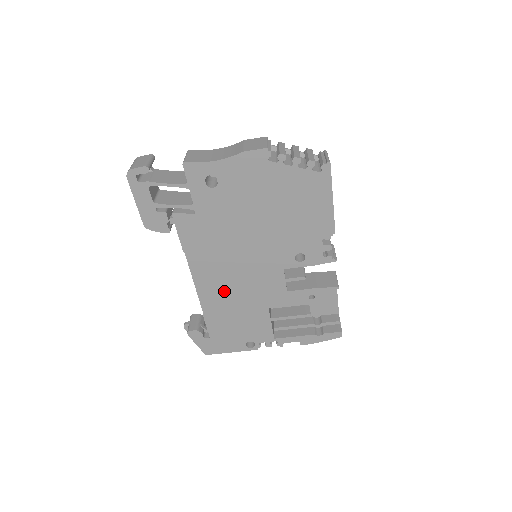
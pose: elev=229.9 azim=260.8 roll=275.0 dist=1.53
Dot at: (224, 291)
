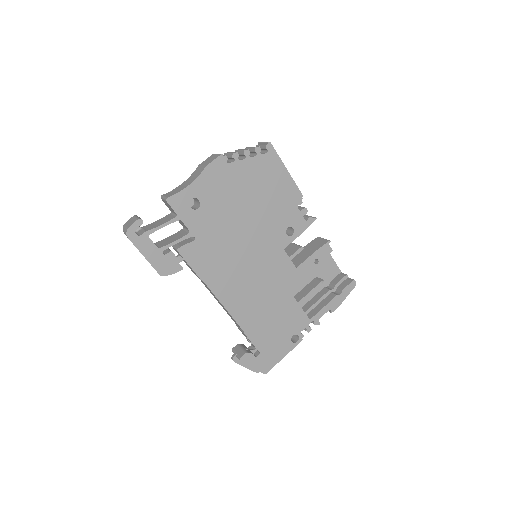
Dot at: (250, 298)
